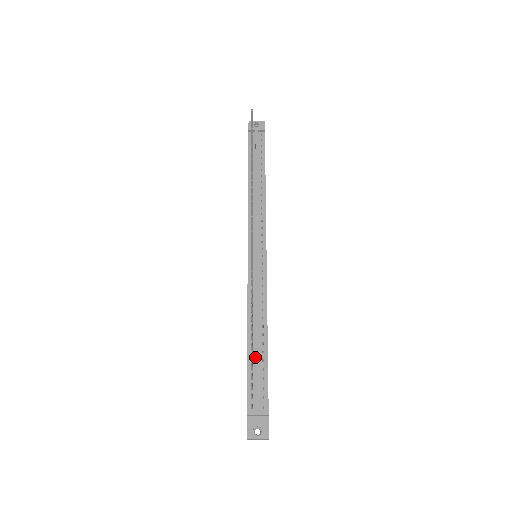
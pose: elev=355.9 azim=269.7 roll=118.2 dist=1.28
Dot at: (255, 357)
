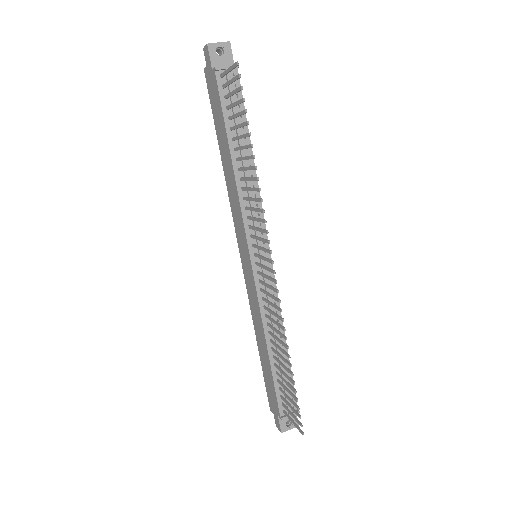
Dot at: occluded
